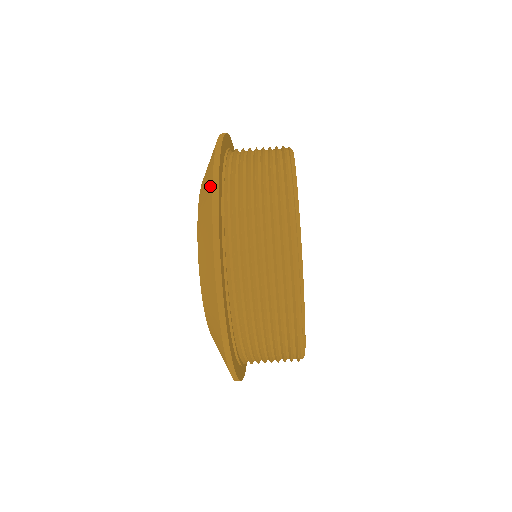
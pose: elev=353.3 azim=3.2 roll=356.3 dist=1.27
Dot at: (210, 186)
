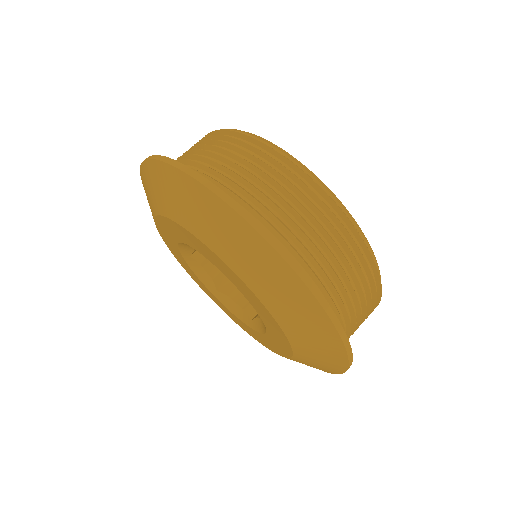
Dot at: (149, 167)
